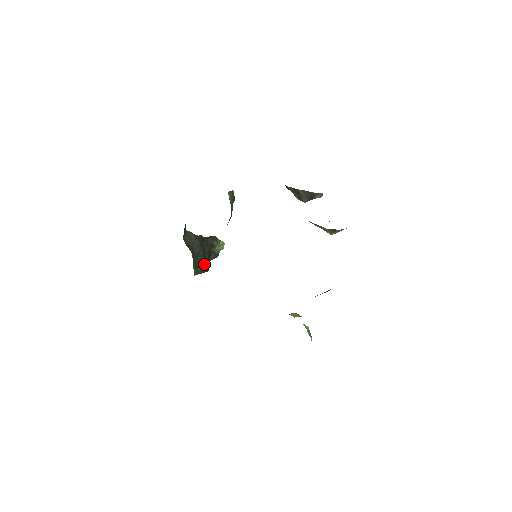
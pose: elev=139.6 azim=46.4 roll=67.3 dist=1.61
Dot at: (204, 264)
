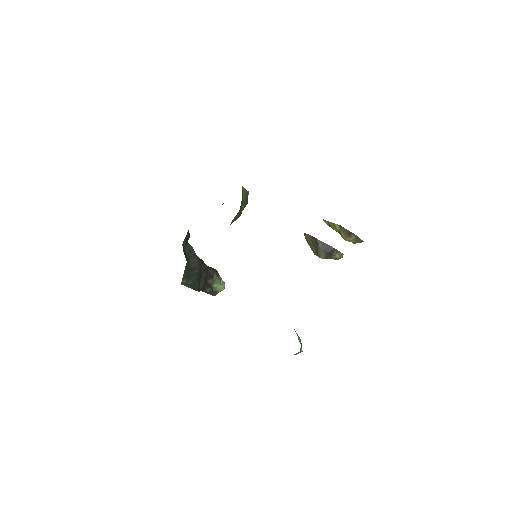
Dot at: (196, 282)
